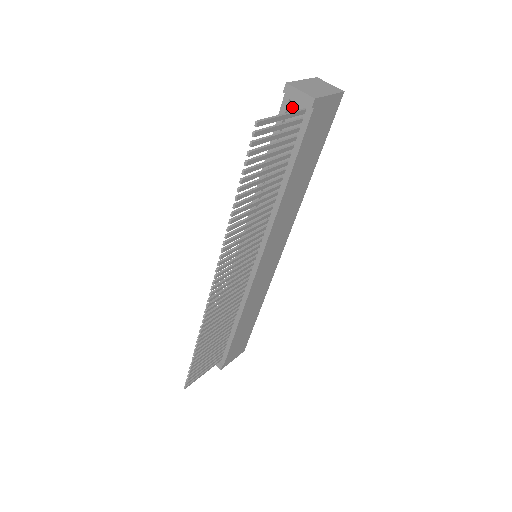
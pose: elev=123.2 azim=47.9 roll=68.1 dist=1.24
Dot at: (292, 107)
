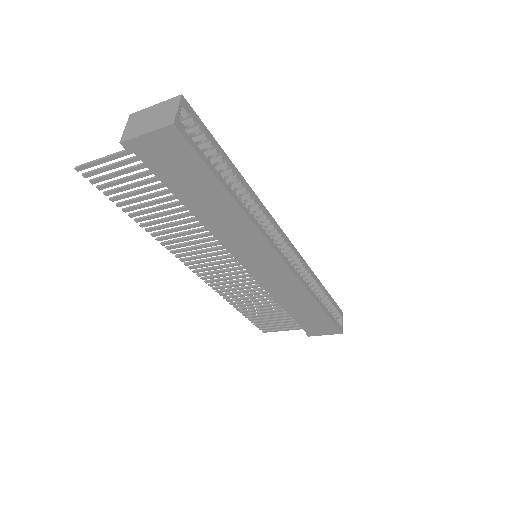
Dot at: occluded
